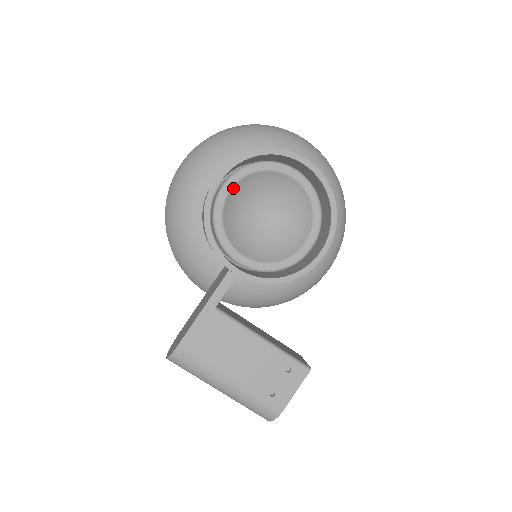
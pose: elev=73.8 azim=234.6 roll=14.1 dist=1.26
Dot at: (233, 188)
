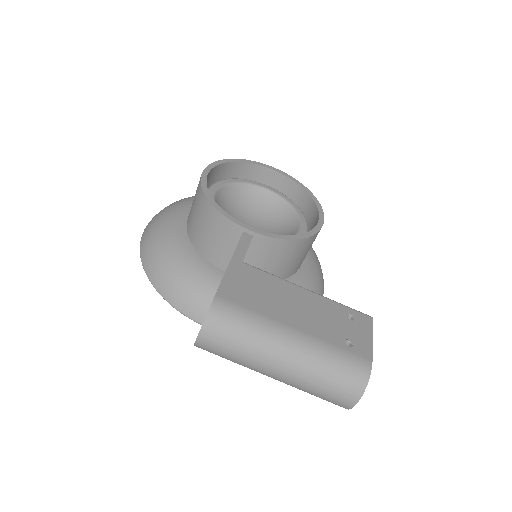
Dot at: (218, 191)
